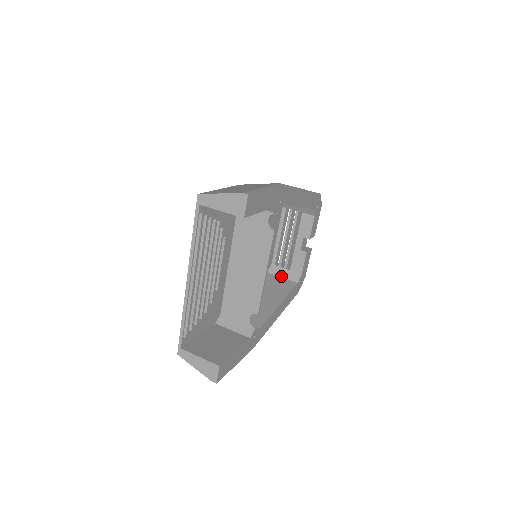
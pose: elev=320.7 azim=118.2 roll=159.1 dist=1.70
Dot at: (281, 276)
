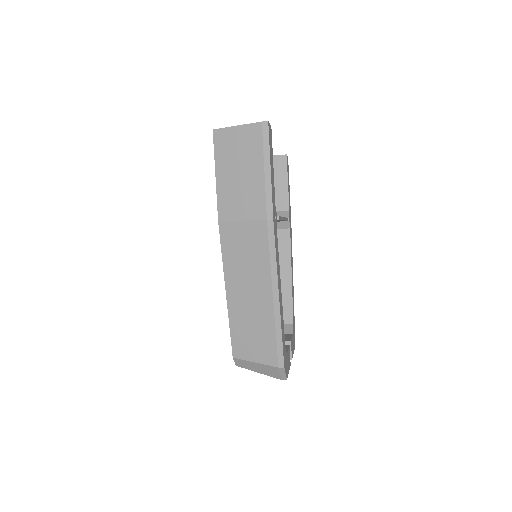
Dot at: occluded
